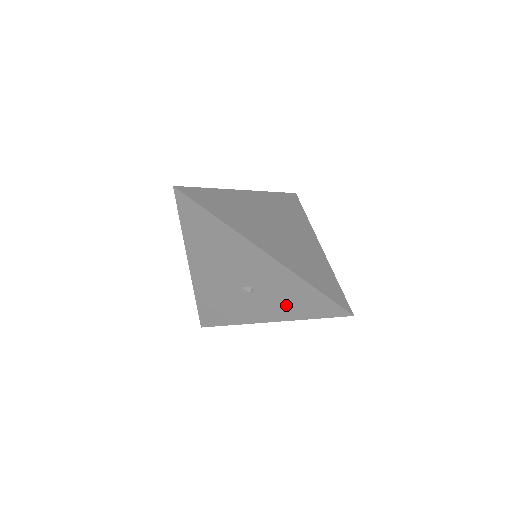
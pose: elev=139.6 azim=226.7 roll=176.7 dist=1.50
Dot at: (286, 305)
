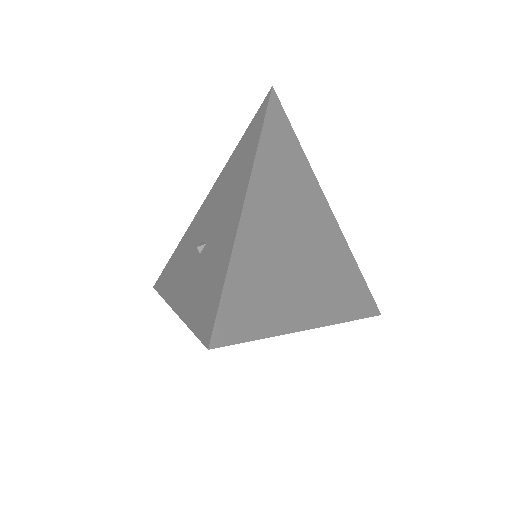
Dot at: (197, 288)
